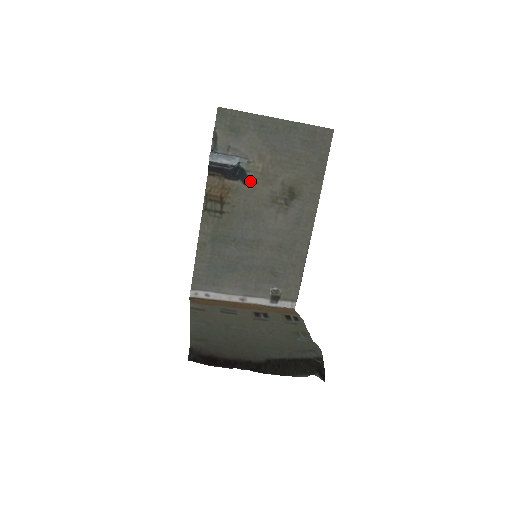
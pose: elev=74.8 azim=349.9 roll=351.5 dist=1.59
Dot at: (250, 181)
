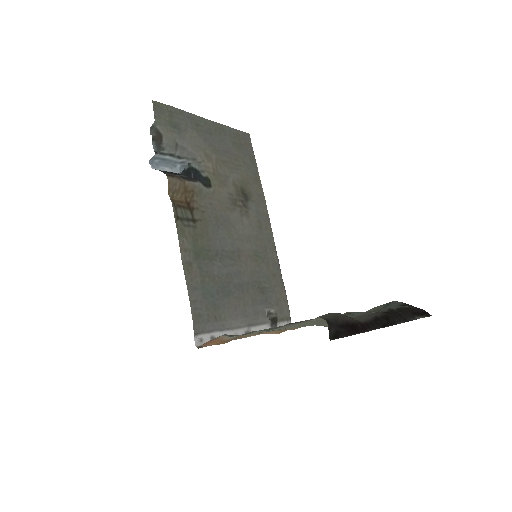
Dot at: (207, 182)
